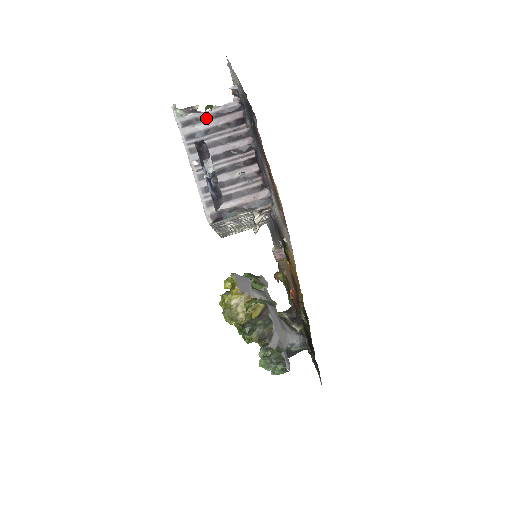
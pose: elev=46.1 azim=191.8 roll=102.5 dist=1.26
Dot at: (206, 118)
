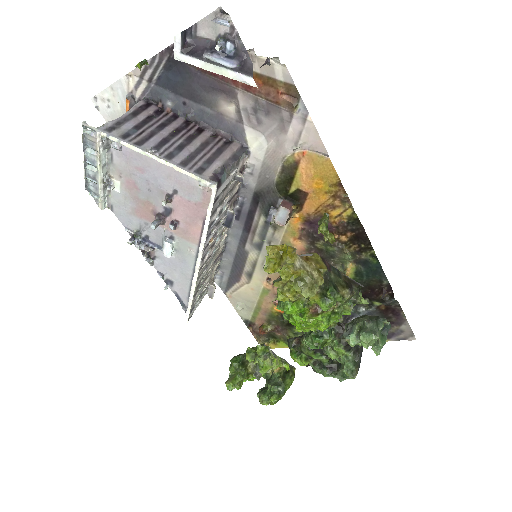
Dot at: (126, 120)
